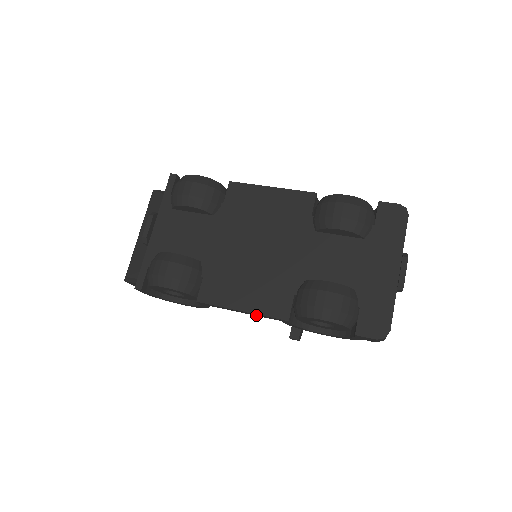
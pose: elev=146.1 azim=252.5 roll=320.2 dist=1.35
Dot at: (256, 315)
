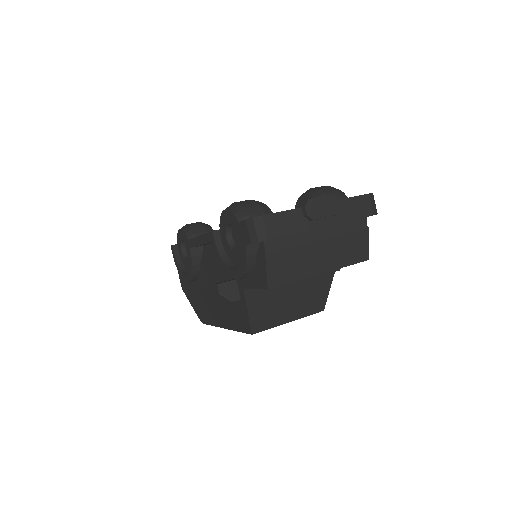
Dot at: (204, 242)
